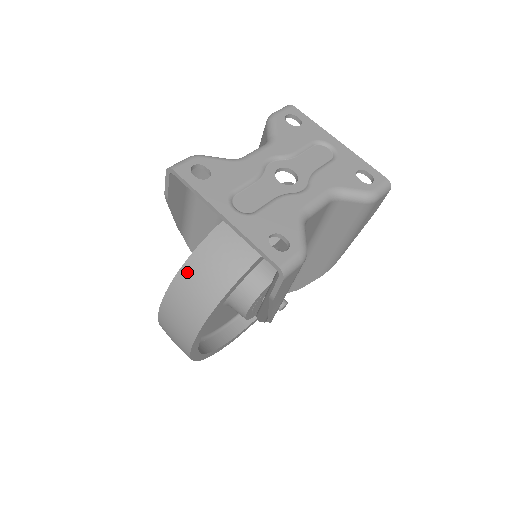
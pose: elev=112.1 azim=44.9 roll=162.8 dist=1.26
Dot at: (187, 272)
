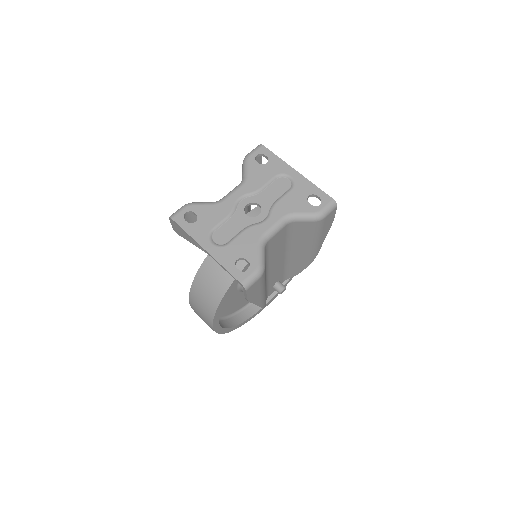
Dot at: (199, 279)
